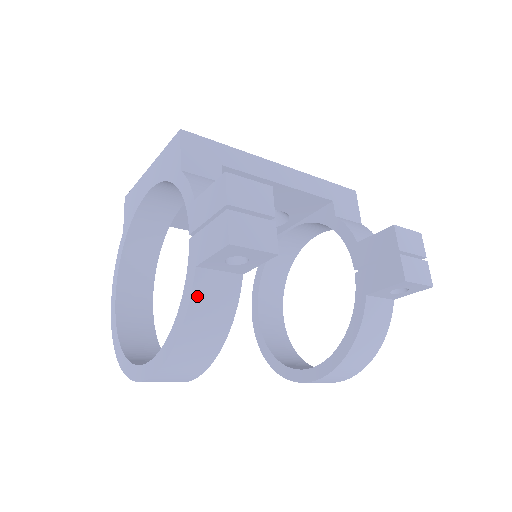
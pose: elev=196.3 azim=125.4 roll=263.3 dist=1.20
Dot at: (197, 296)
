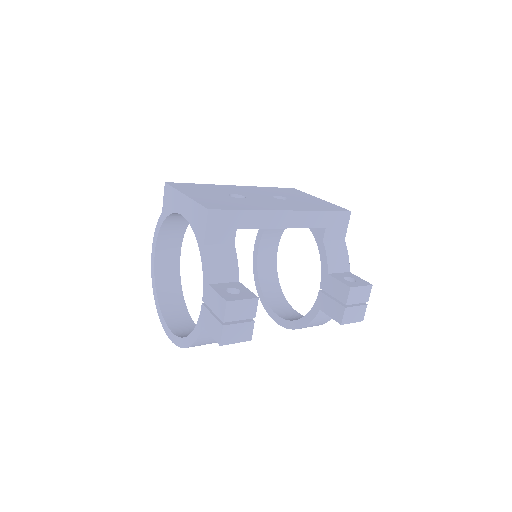
Dot at: (202, 337)
